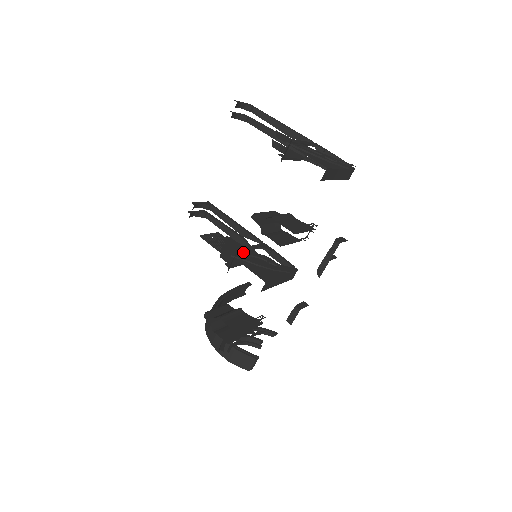
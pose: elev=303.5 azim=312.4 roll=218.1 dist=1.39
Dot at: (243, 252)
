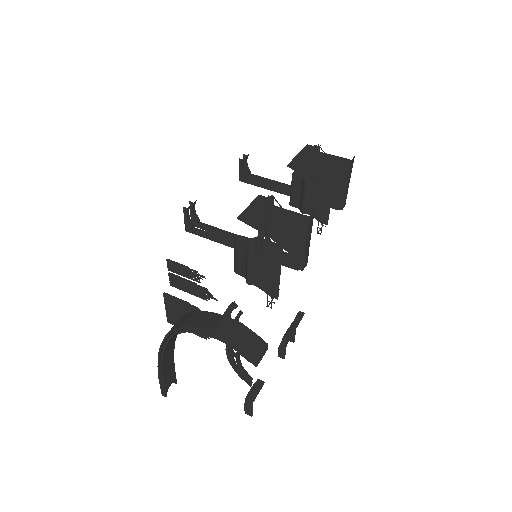
Dot at: occluded
